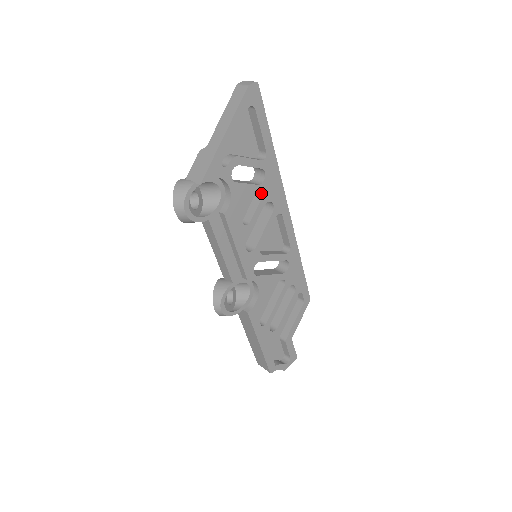
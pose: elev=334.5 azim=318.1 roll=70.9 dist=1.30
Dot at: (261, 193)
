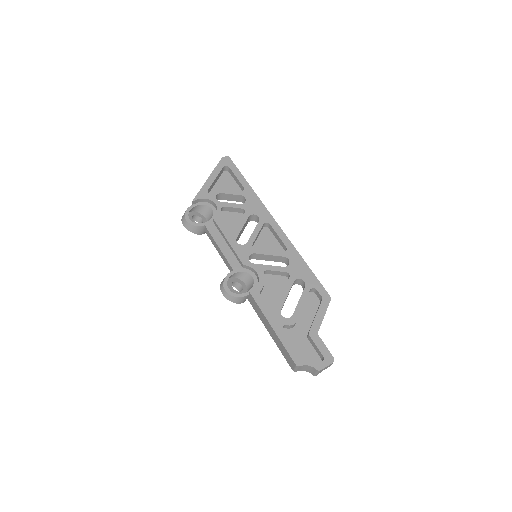
Dot at: (244, 209)
